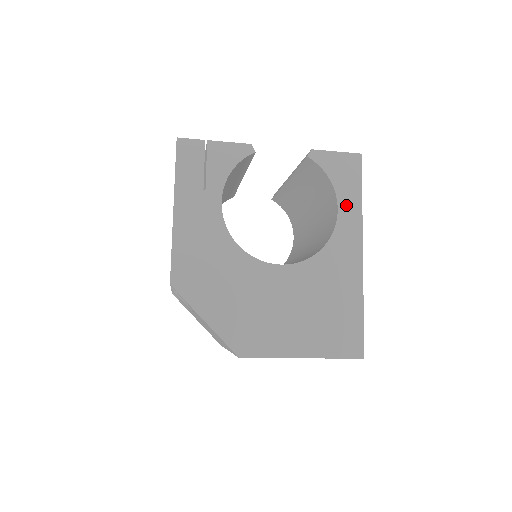
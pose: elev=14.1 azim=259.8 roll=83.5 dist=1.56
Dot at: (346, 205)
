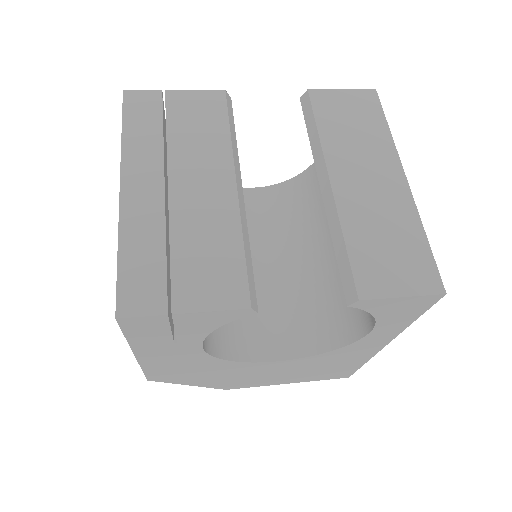
Dot at: (385, 328)
